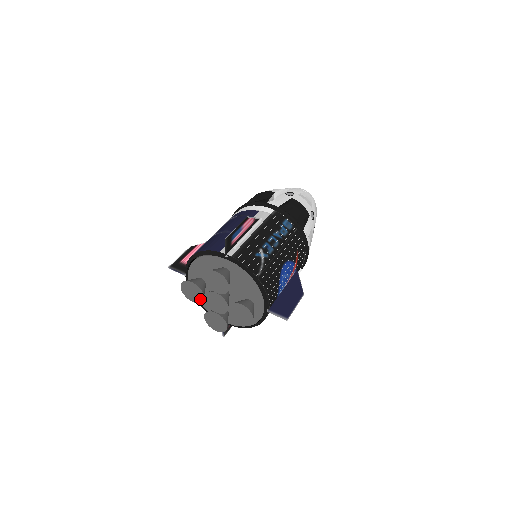
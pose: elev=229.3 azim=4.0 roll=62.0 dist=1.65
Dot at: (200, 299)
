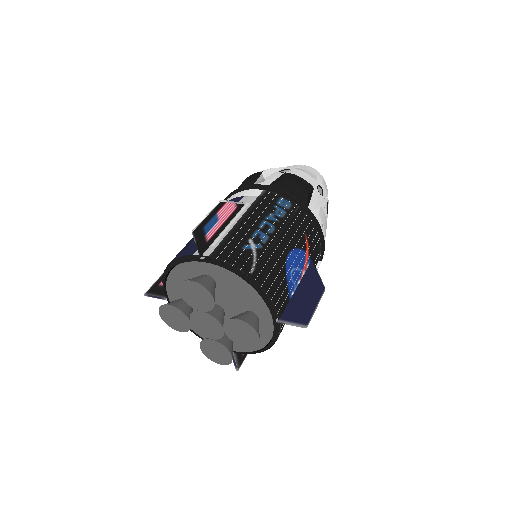
Dot at: (187, 326)
